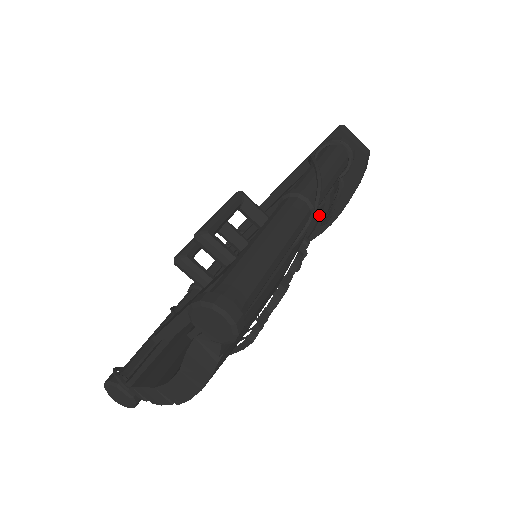
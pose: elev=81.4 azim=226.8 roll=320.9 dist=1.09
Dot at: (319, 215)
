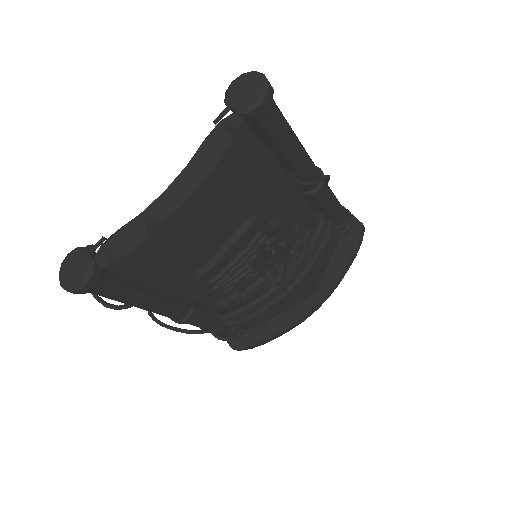
Dot at: (322, 230)
